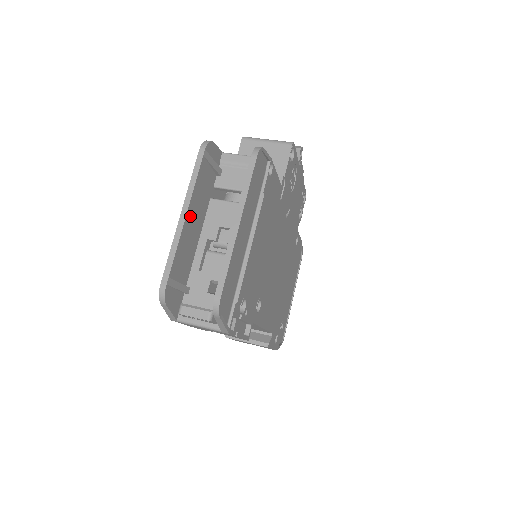
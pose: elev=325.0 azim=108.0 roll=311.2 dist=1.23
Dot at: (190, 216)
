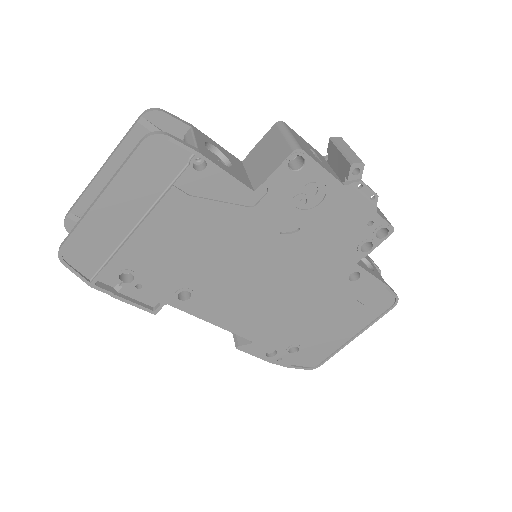
Dot at: (111, 172)
